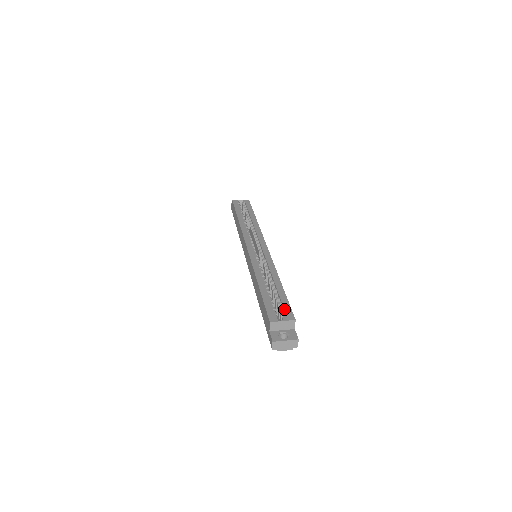
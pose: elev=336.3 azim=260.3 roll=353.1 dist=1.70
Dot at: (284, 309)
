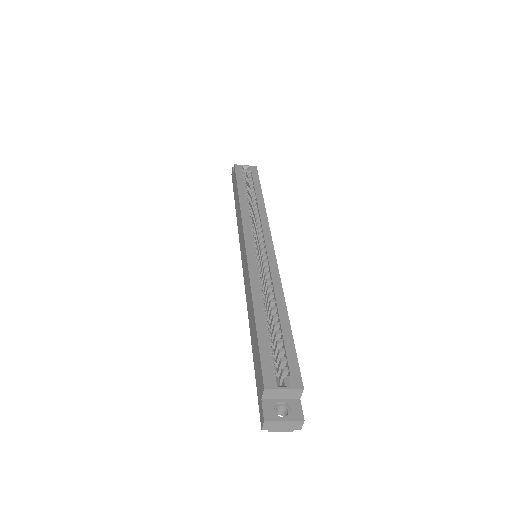
Dot at: (288, 365)
